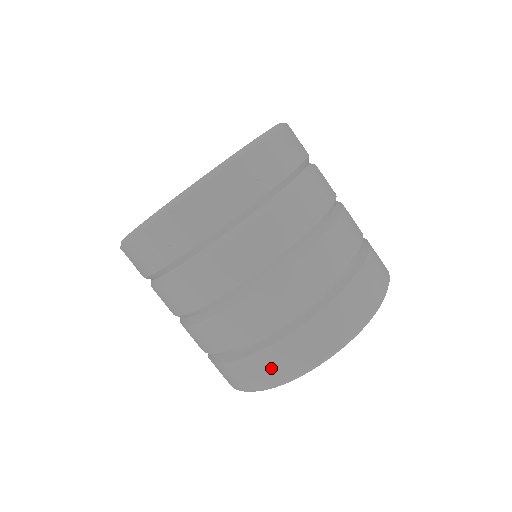
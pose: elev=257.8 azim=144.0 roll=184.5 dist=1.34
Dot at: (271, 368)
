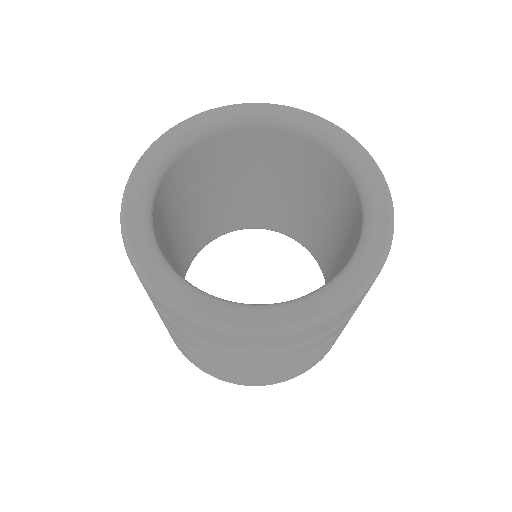
Dot at: (279, 380)
